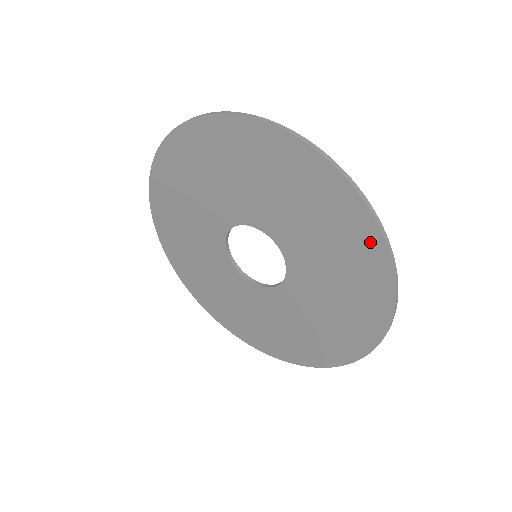
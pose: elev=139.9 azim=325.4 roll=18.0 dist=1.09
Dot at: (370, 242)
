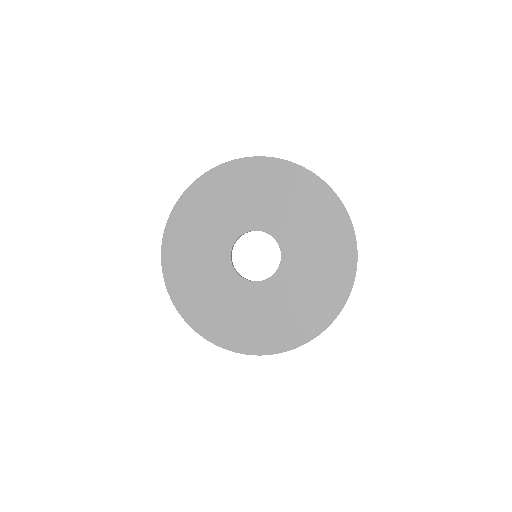
Dot at: (277, 168)
